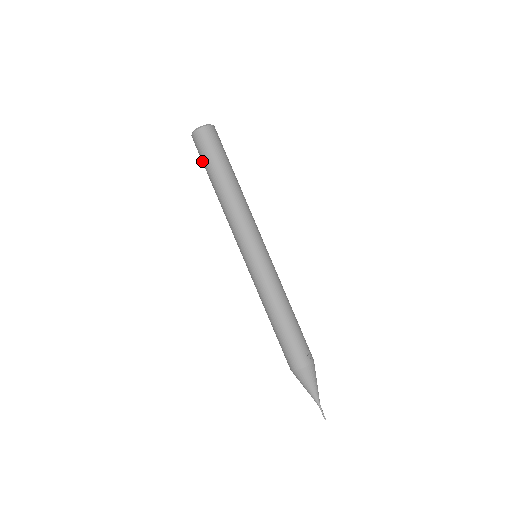
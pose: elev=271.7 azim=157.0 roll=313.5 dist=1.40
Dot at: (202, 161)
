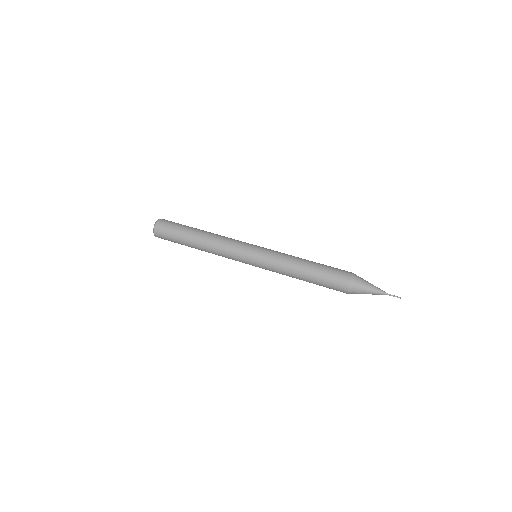
Dot at: (174, 230)
